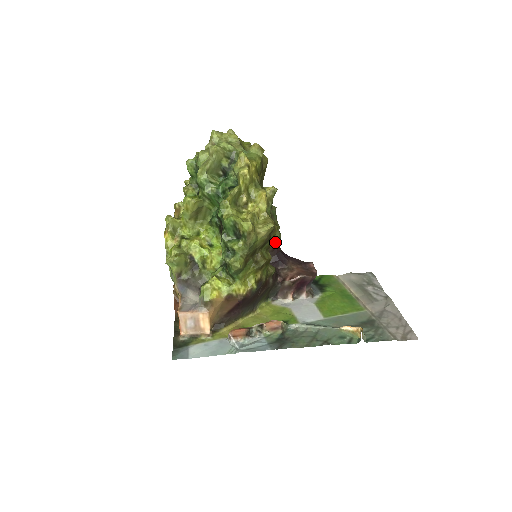
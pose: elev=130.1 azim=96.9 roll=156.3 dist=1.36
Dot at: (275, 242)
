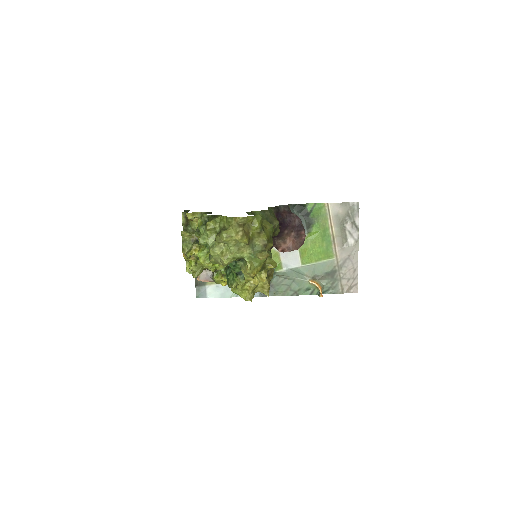
Dot at: occluded
